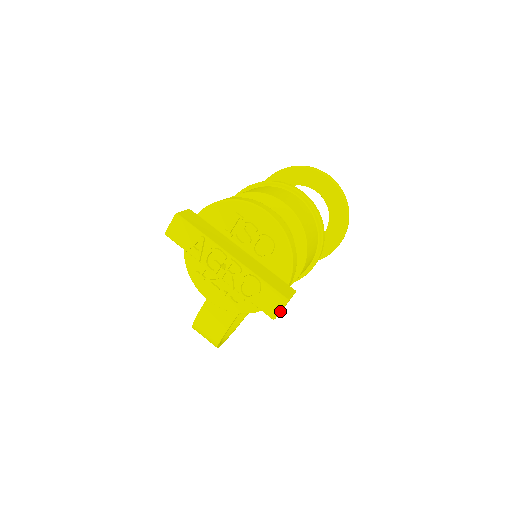
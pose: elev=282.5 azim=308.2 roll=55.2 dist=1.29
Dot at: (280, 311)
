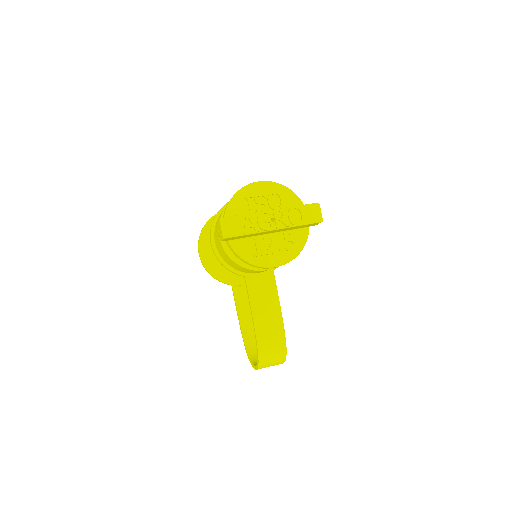
Dot at: (321, 213)
